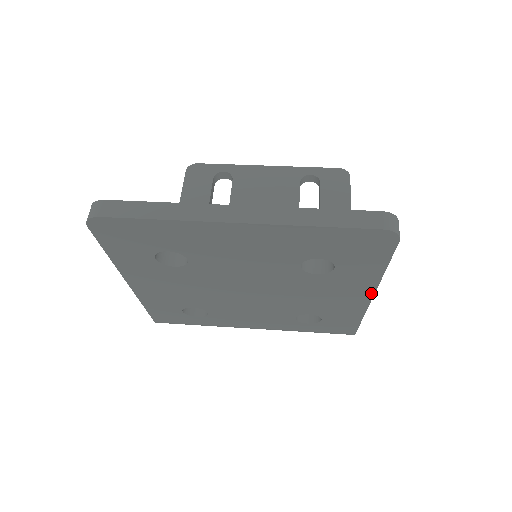
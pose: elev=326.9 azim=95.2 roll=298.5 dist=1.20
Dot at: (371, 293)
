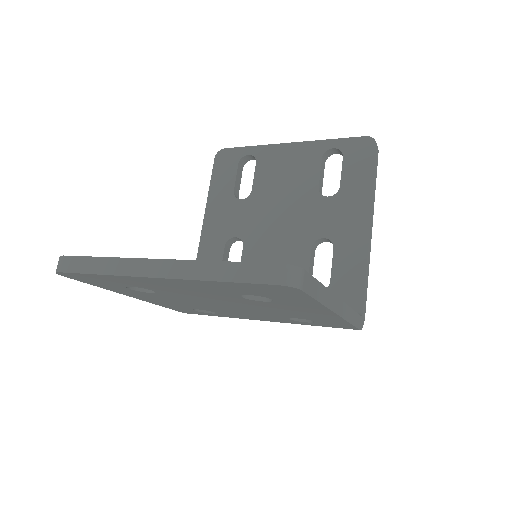
Dot at: (331, 312)
